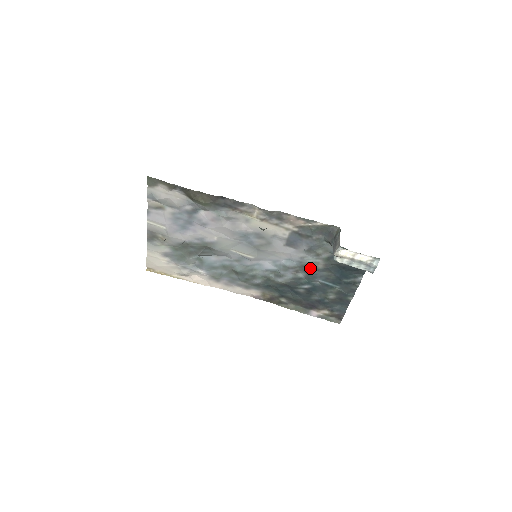
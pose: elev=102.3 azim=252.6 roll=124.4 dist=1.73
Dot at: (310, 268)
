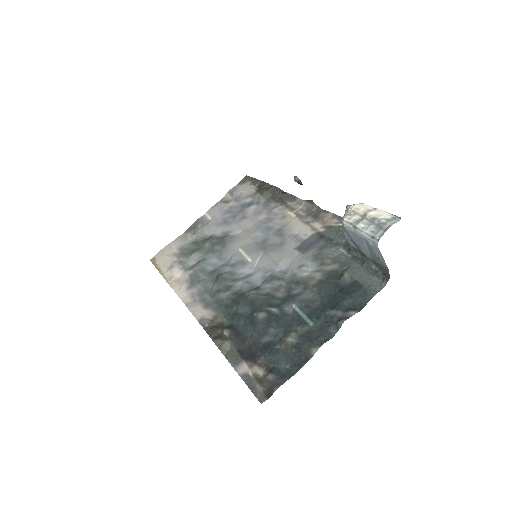
Dot at: (299, 286)
